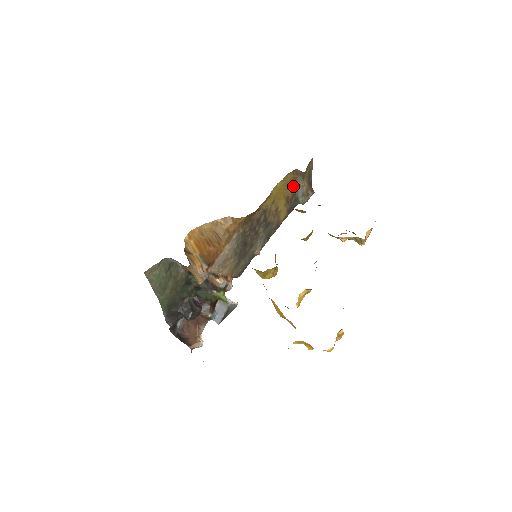
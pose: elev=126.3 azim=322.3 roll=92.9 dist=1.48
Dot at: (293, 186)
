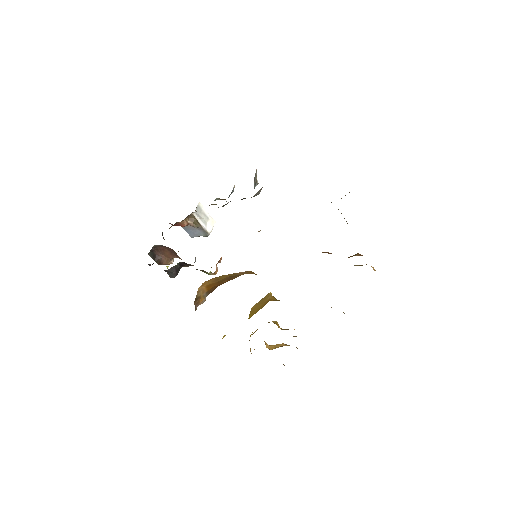
Dot at: occluded
